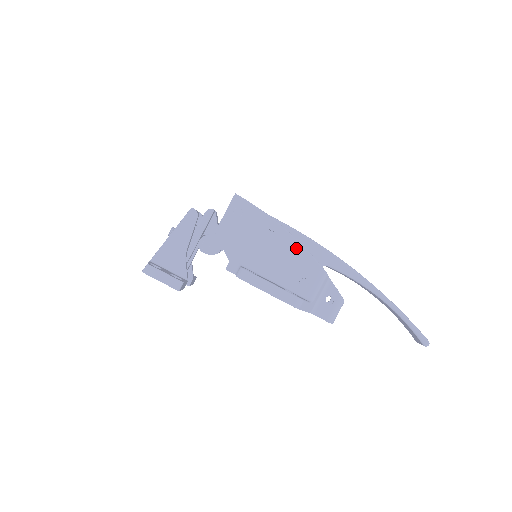
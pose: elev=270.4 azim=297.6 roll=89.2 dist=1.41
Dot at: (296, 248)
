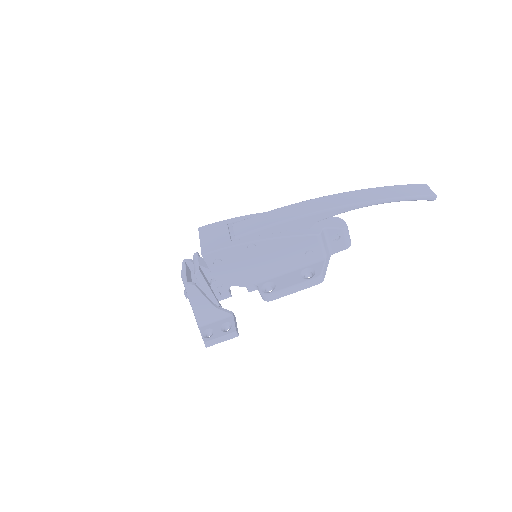
Dot at: (282, 243)
